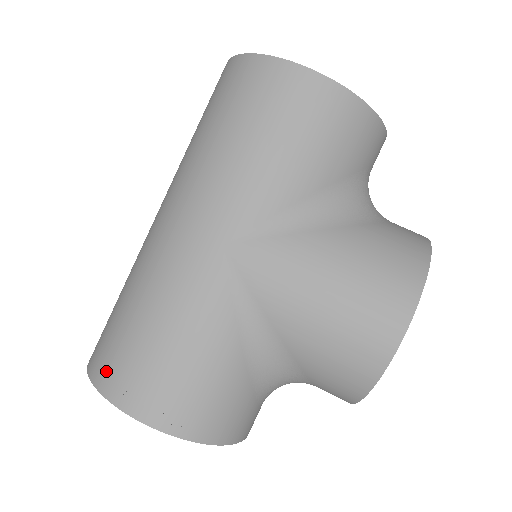
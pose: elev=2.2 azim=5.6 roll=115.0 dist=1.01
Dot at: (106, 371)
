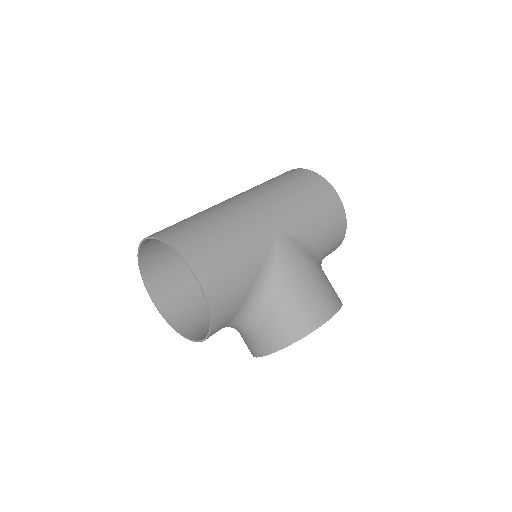
Dot at: (183, 241)
